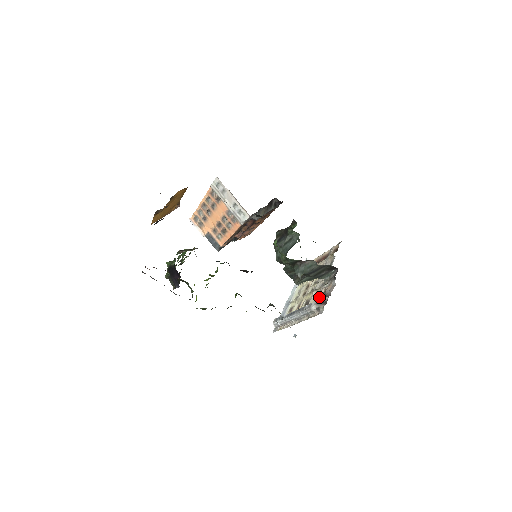
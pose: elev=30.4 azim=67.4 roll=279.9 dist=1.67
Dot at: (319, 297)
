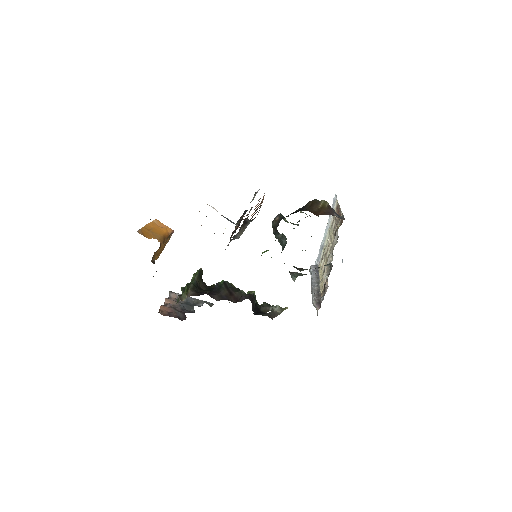
Dot at: (323, 285)
